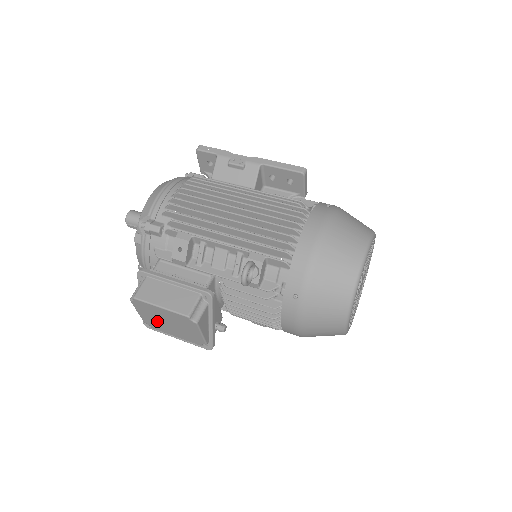
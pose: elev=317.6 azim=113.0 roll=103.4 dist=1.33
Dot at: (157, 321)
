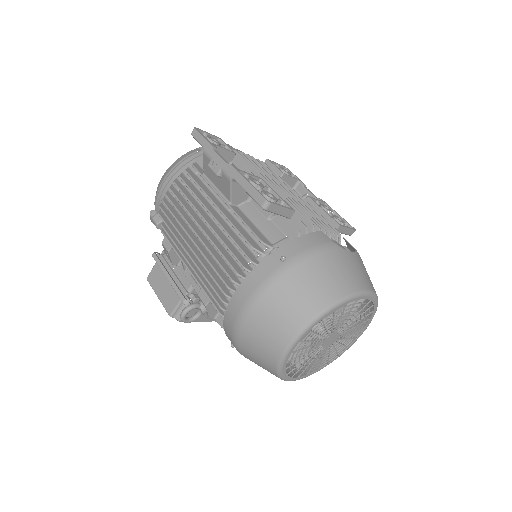
Dot at: occluded
